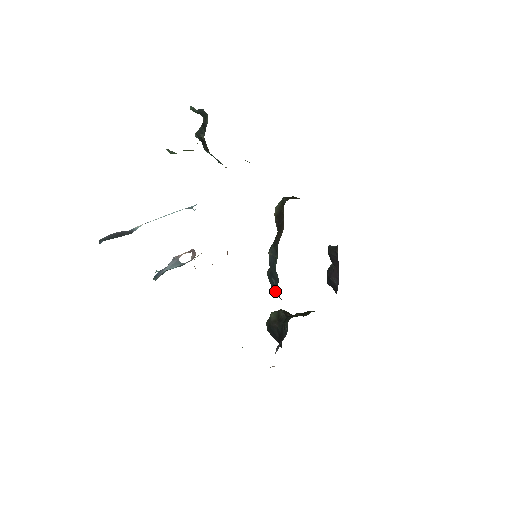
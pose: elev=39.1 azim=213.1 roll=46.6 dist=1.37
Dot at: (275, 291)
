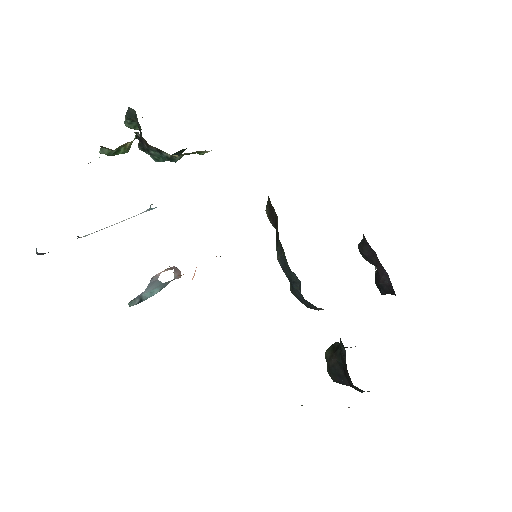
Dot at: (304, 301)
